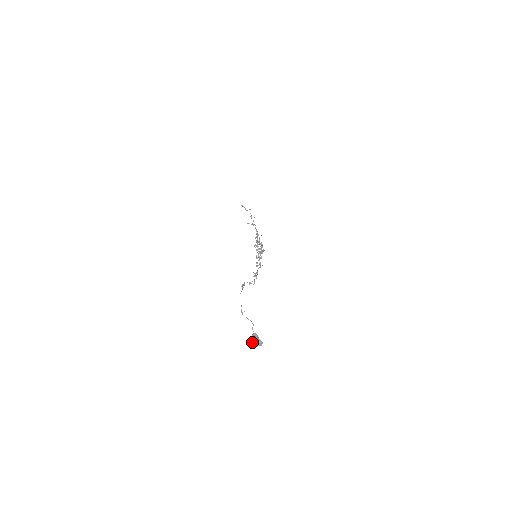
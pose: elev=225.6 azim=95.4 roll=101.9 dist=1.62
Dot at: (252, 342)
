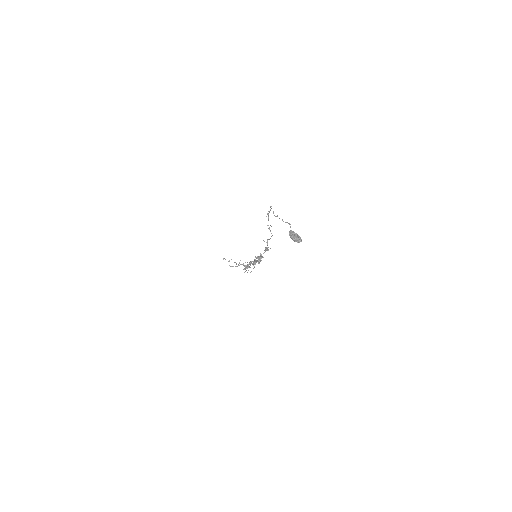
Dot at: (290, 235)
